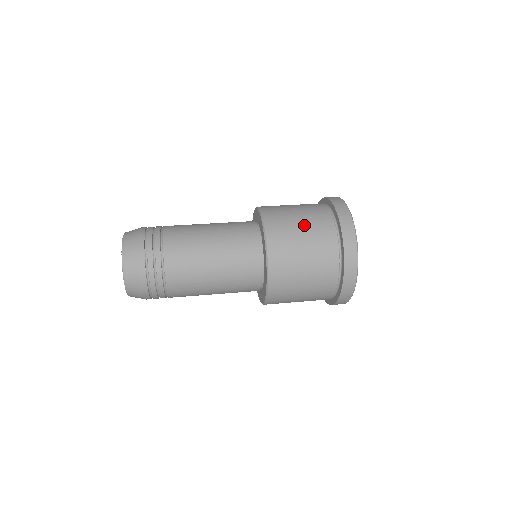
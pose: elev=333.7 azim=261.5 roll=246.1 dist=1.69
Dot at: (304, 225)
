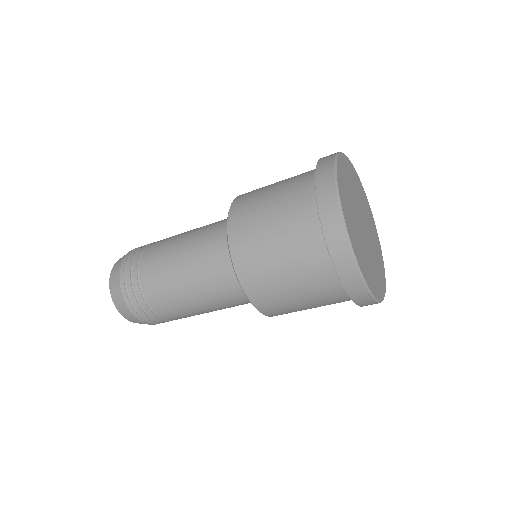
Dot at: (274, 210)
